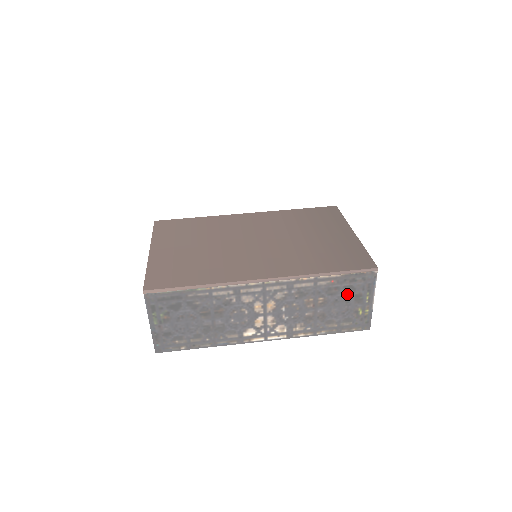
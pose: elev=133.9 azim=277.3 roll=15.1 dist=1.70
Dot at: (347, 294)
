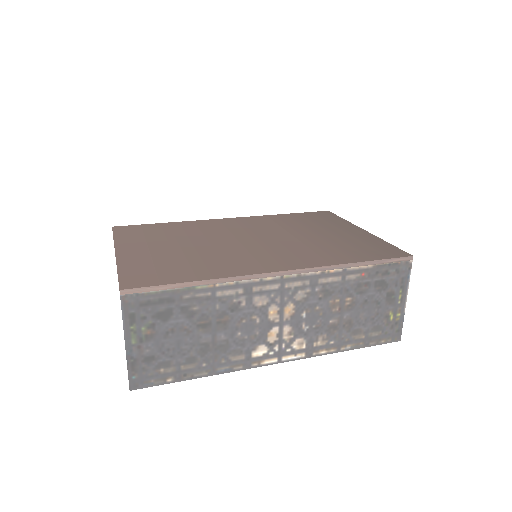
Dot at: (378, 292)
